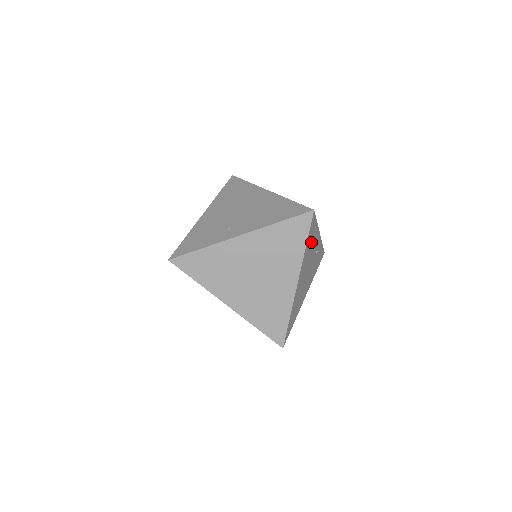
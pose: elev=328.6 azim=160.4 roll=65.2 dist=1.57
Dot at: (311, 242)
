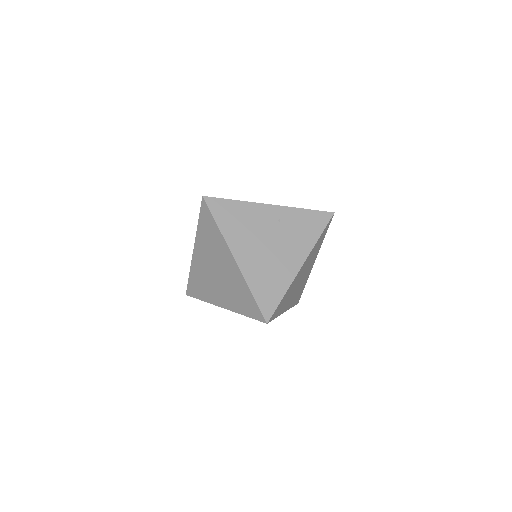
Dot at: (238, 219)
